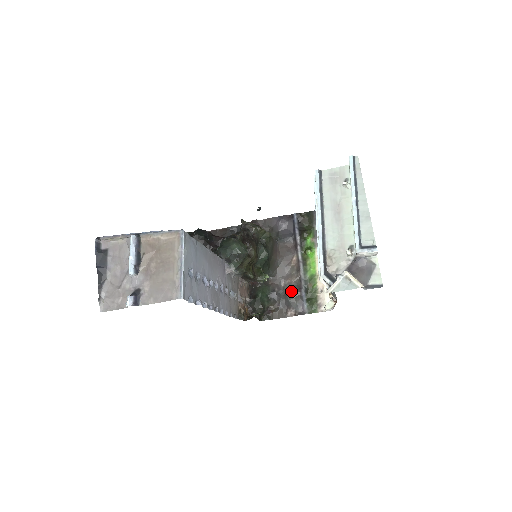
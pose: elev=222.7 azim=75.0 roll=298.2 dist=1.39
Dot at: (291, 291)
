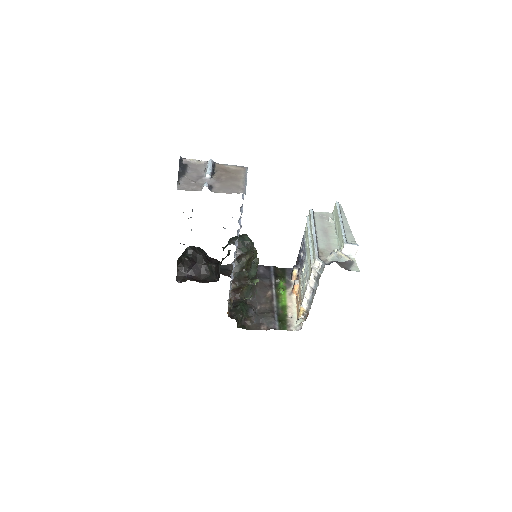
Dot at: (266, 312)
